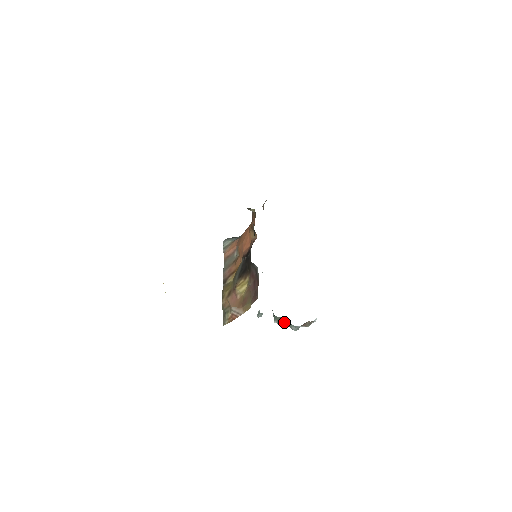
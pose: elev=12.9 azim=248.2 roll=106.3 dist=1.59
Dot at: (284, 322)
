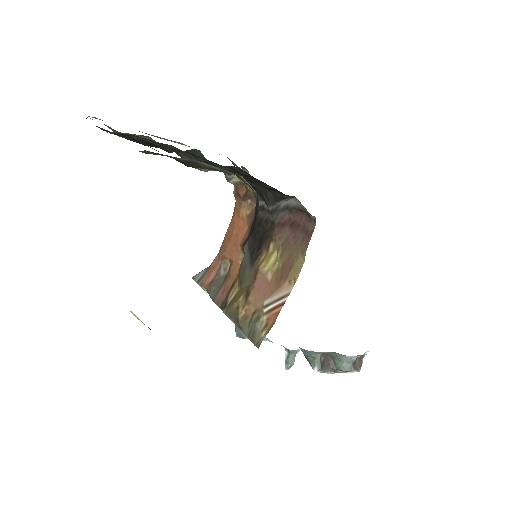
Dot at: (328, 365)
